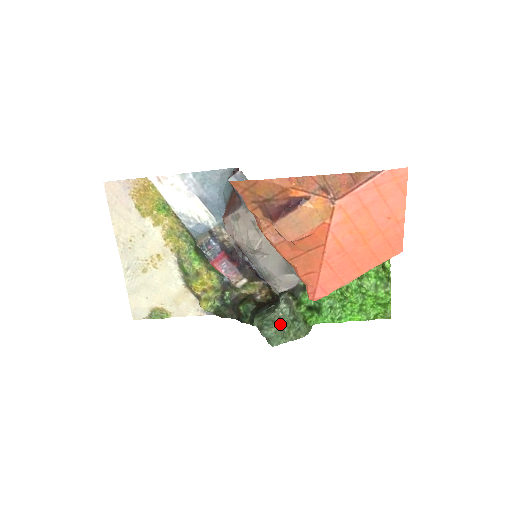
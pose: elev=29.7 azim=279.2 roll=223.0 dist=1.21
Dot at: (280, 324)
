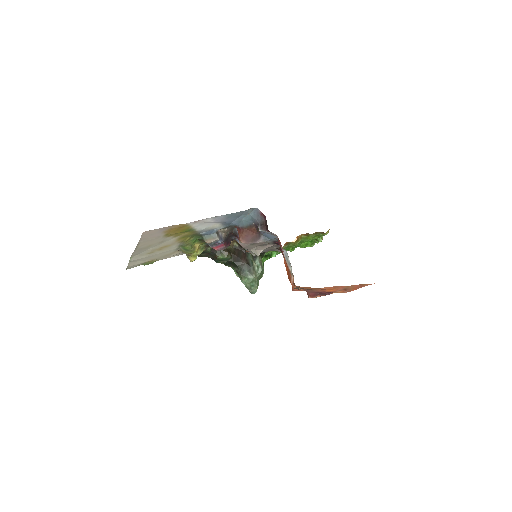
Dot at: (258, 281)
